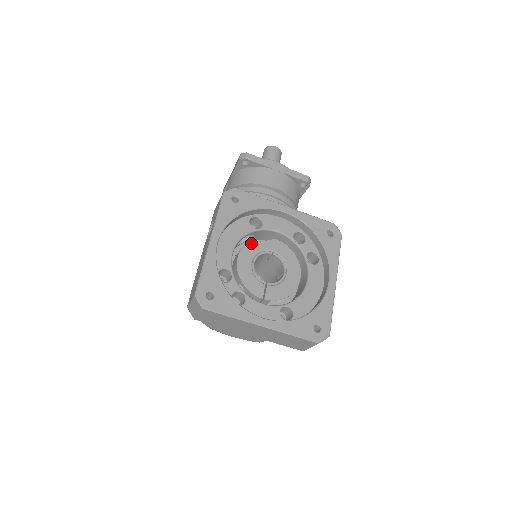
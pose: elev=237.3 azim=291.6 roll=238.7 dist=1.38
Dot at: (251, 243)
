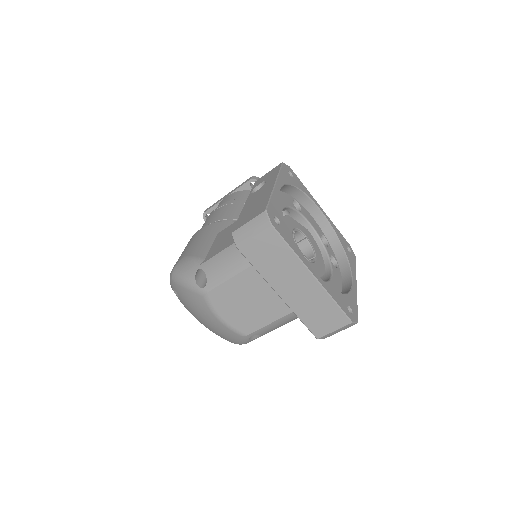
Dot at: occluded
